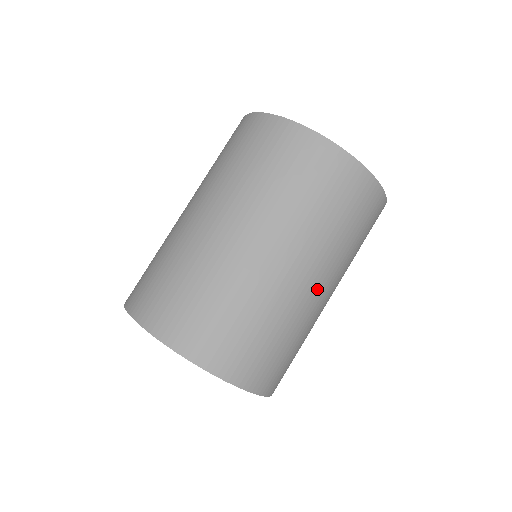
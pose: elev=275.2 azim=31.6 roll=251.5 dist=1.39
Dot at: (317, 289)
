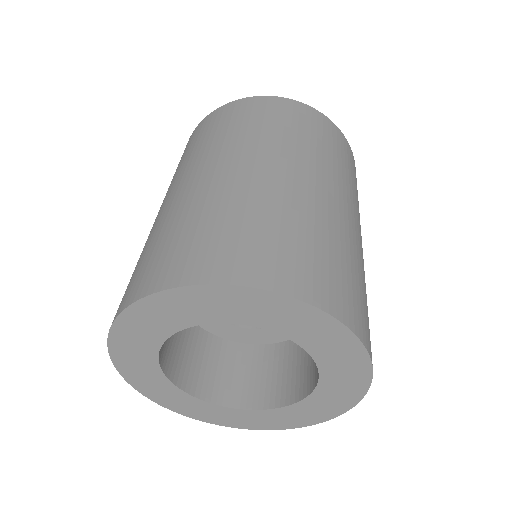
Dot at: (360, 238)
